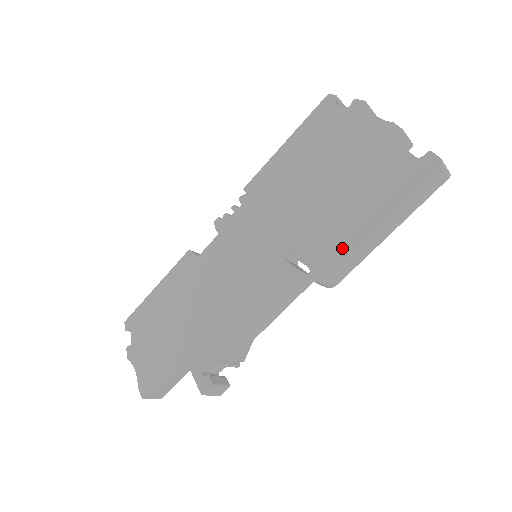
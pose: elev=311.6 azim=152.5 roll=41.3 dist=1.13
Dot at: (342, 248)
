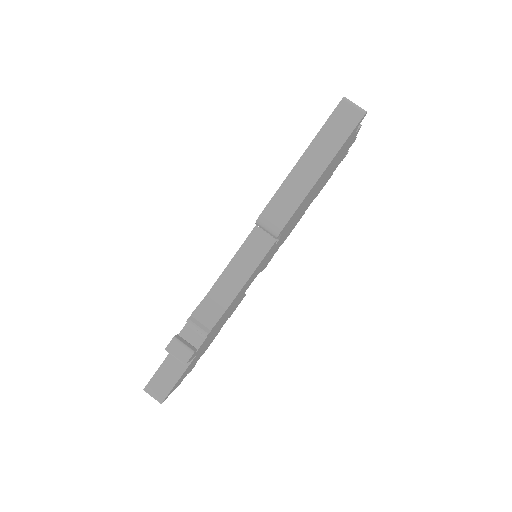
Dot at: occluded
